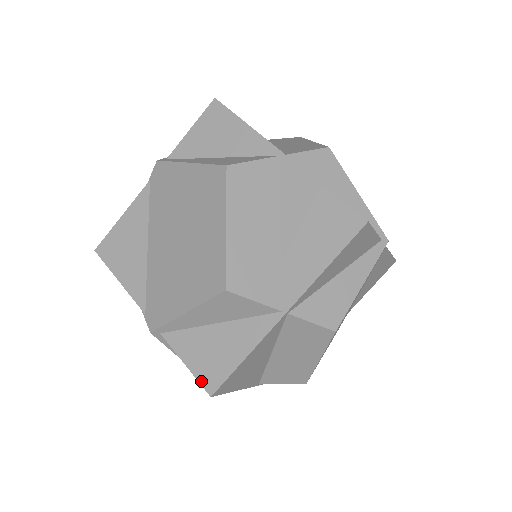
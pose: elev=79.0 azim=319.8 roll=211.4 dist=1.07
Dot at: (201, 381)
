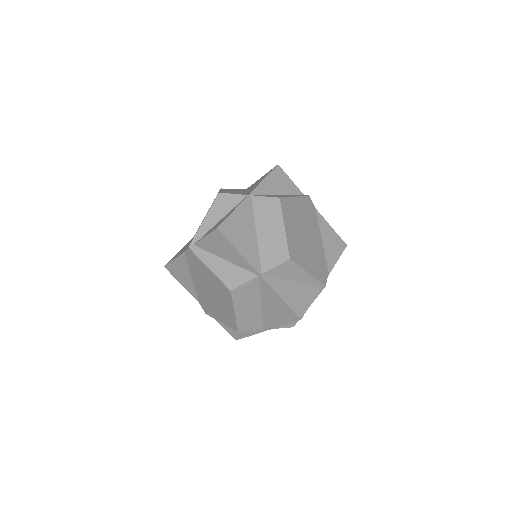
Dot at: (212, 231)
